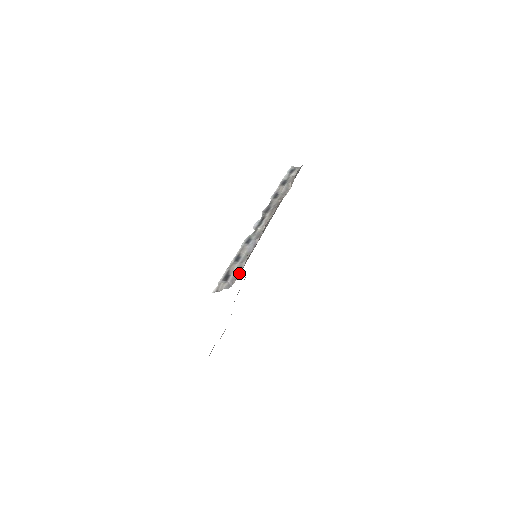
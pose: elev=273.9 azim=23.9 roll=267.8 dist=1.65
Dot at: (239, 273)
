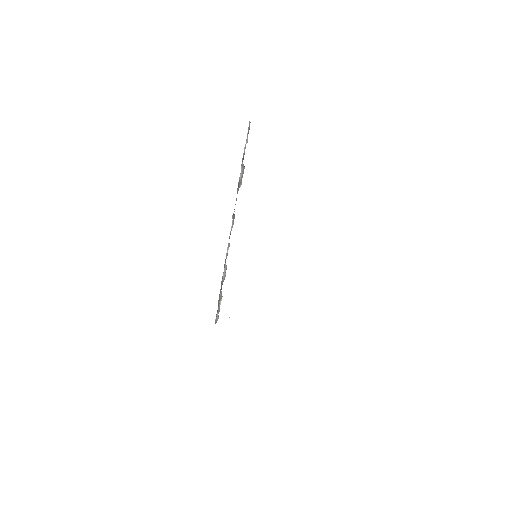
Dot at: (220, 304)
